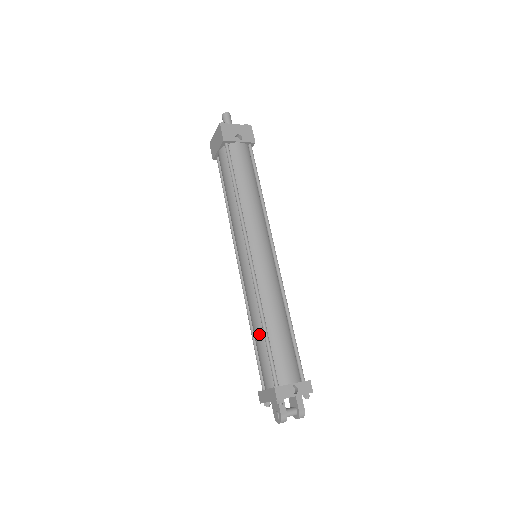
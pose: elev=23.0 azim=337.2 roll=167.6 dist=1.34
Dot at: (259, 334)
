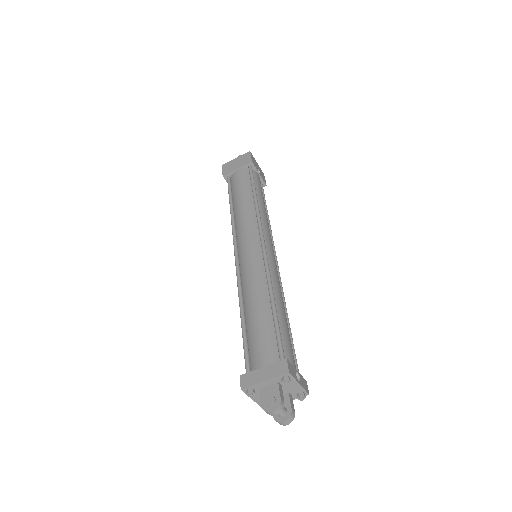
Dot at: (263, 310)
